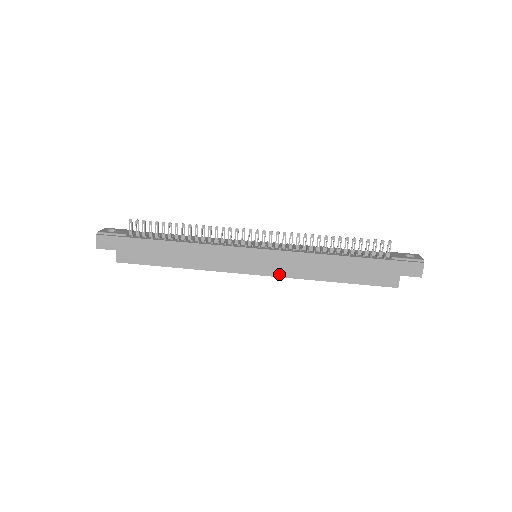
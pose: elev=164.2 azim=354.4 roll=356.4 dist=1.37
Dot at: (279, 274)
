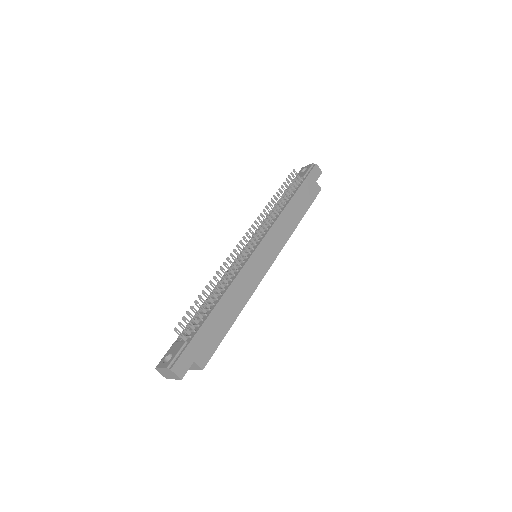
Dot at: (280, 247)
